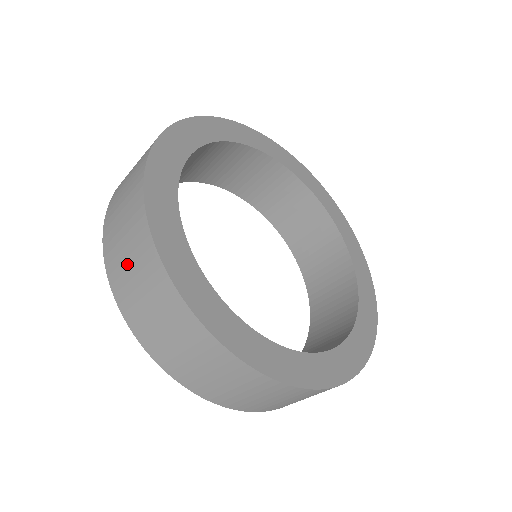
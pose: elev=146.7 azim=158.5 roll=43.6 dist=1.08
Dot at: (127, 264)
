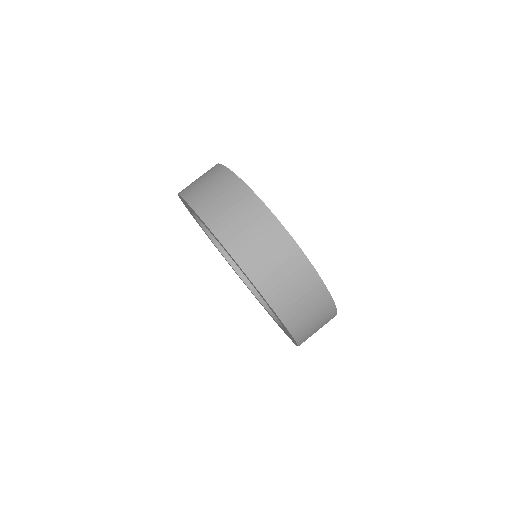
Dot at: (205, 186)
